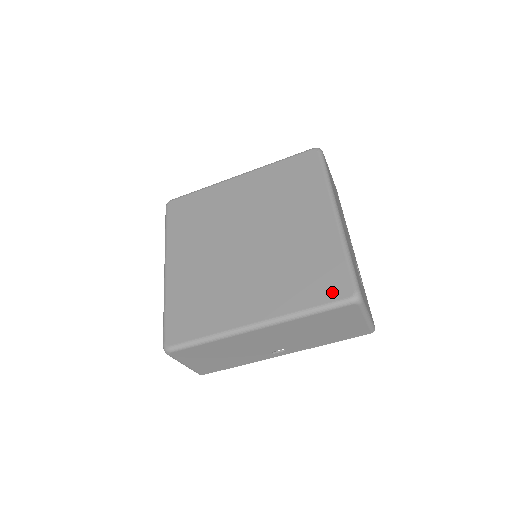
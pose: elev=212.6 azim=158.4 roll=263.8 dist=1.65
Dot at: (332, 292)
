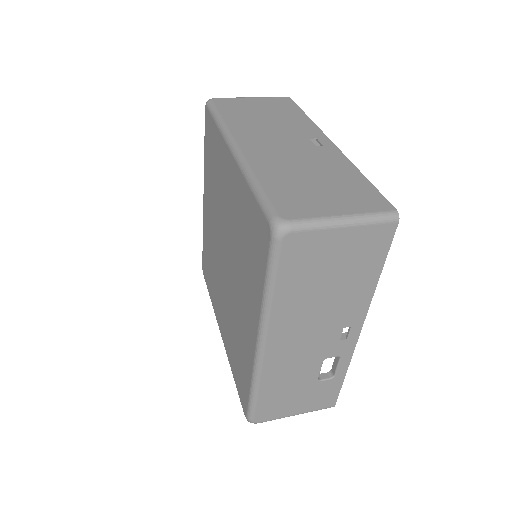
Dot at: (240, 393)
